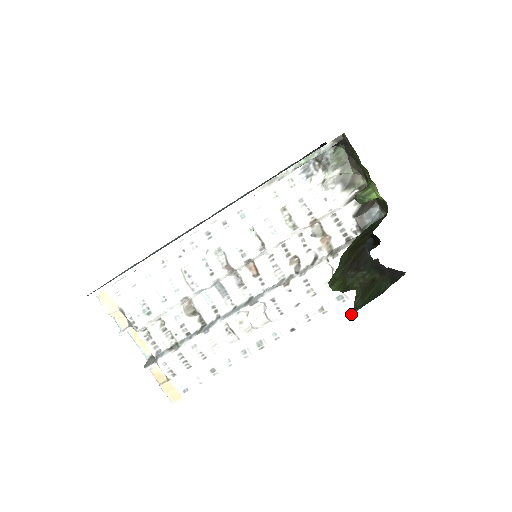
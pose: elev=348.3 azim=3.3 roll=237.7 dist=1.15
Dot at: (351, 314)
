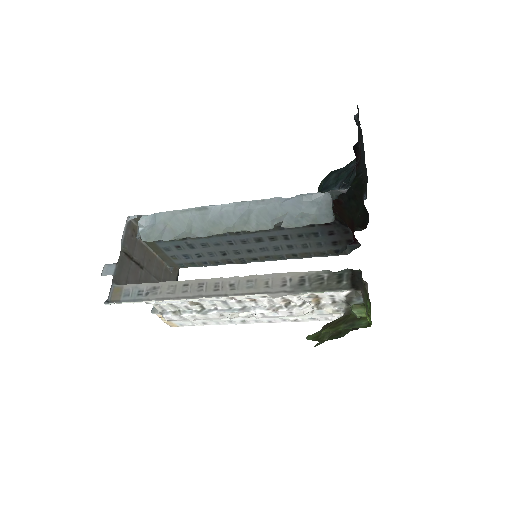
Dot at: (315, 346)
